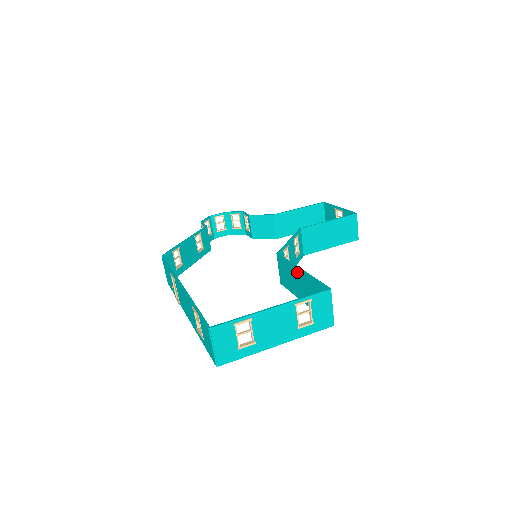
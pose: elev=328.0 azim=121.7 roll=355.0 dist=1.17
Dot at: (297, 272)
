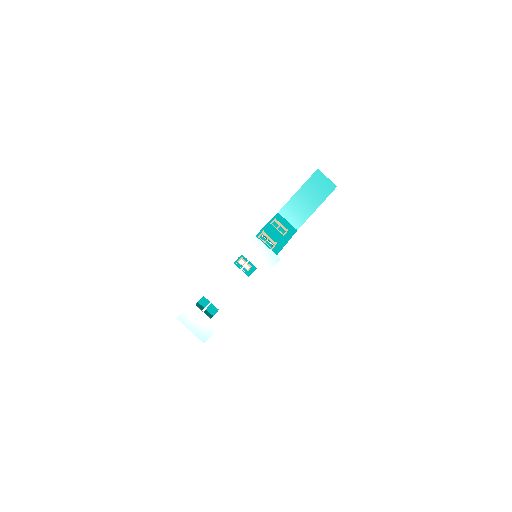
Dot at: occluded
